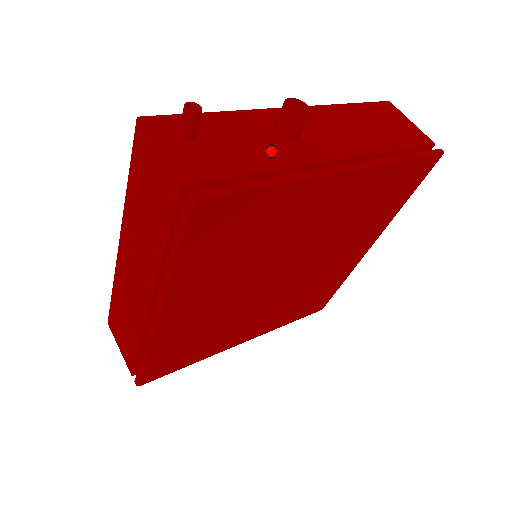
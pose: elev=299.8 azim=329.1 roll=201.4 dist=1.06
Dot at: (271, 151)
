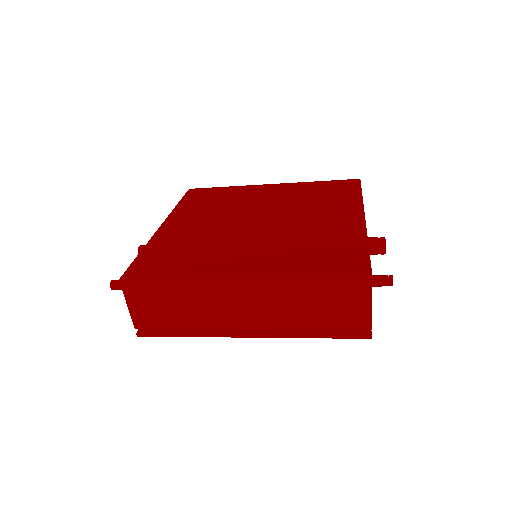
Dot at: occluded
